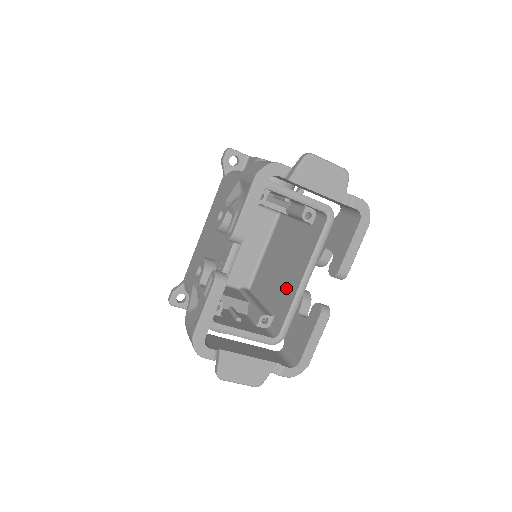
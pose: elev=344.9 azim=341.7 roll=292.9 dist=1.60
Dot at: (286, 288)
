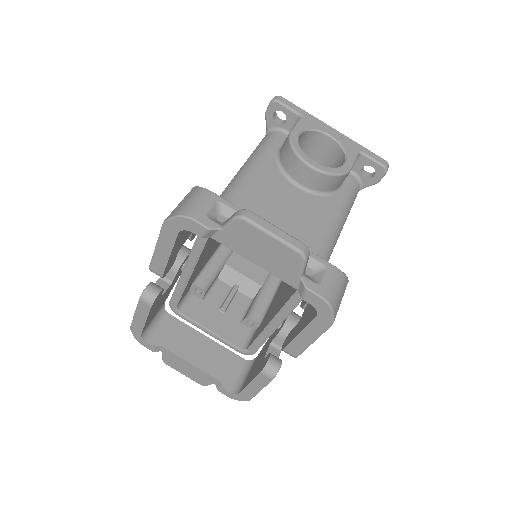
Dot at: (274, 307)
